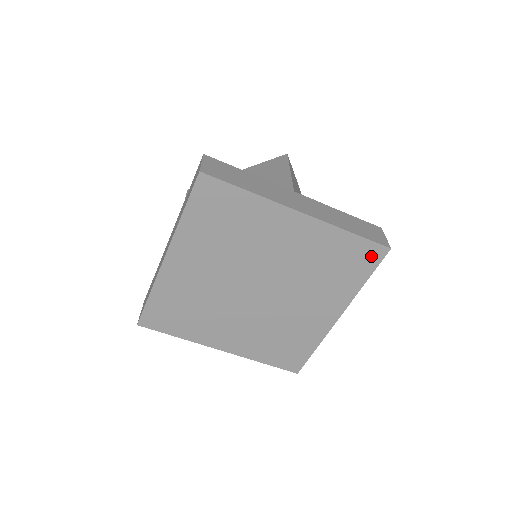
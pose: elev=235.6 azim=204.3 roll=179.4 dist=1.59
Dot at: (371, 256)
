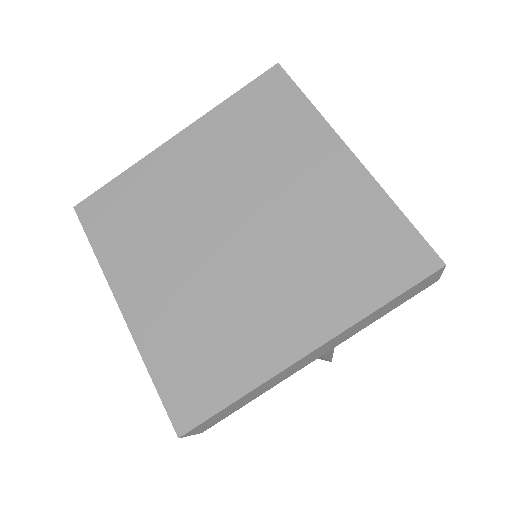
Dot at: (411, 262)
